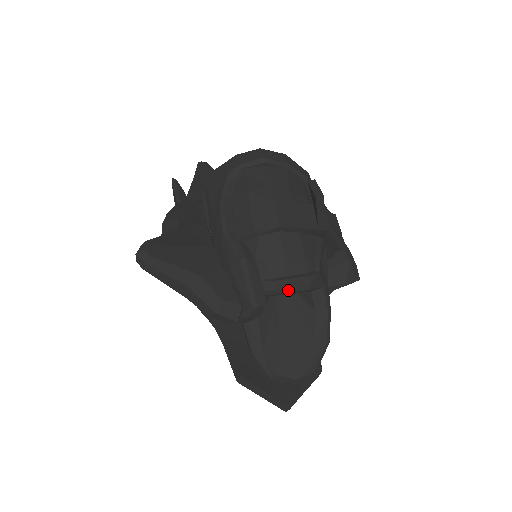
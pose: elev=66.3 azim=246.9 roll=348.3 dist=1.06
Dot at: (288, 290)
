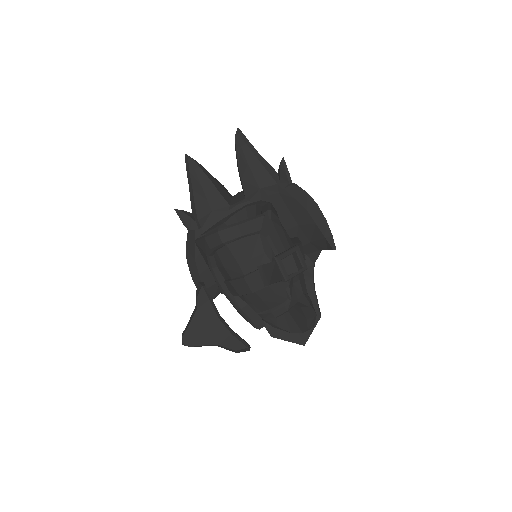
Dot at: occluded
